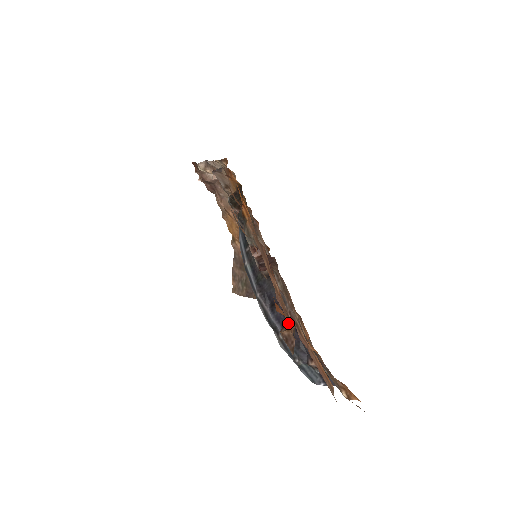
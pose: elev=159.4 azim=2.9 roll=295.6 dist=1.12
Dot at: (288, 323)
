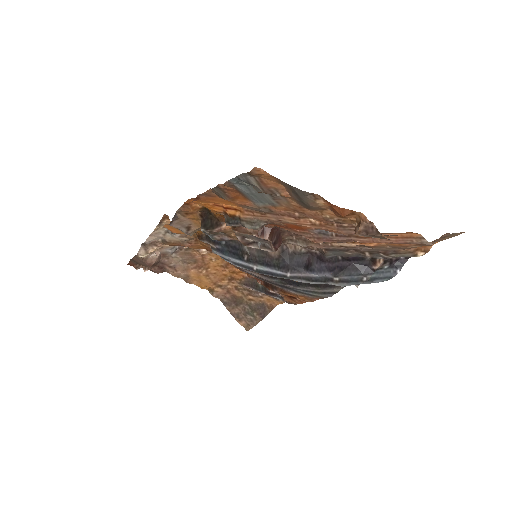
Dot at: (348, 233)
